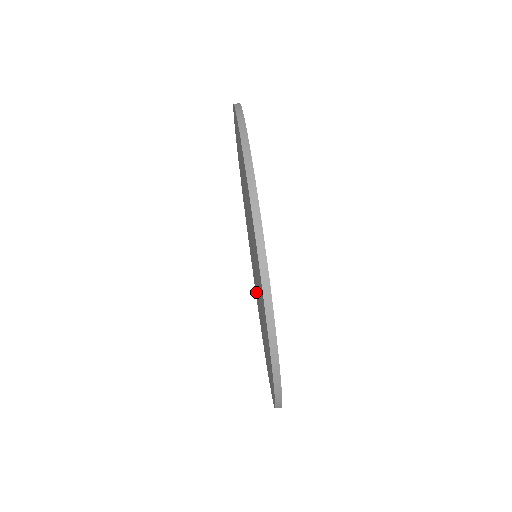
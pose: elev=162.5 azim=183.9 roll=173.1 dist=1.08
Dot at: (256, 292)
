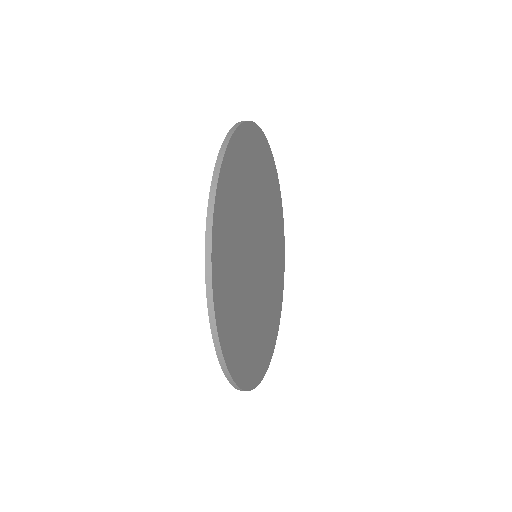
Dot at: occluded
